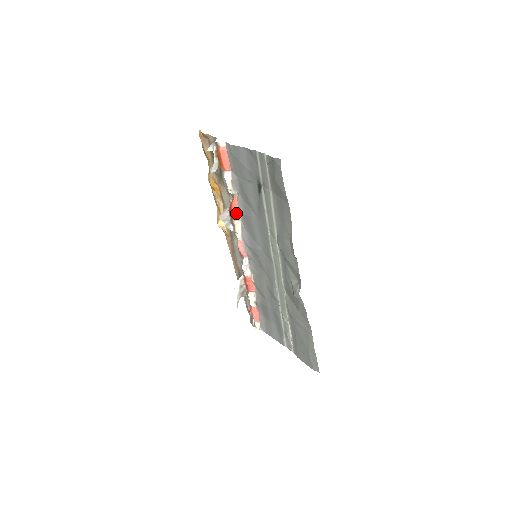
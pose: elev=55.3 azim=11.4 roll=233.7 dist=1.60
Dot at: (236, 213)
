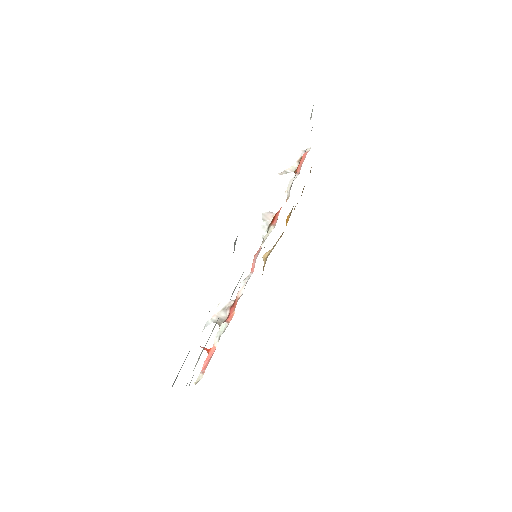
Dot at: (277, 217)
